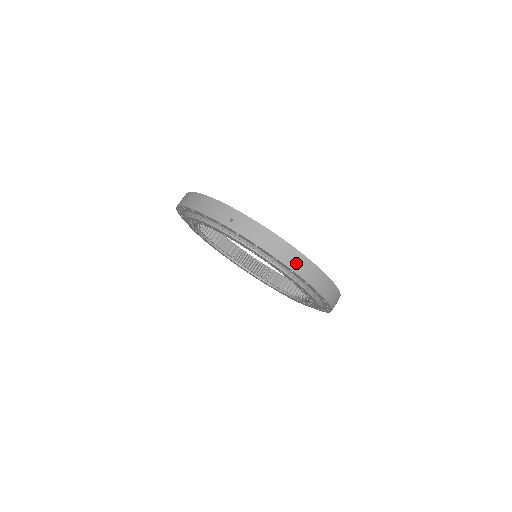
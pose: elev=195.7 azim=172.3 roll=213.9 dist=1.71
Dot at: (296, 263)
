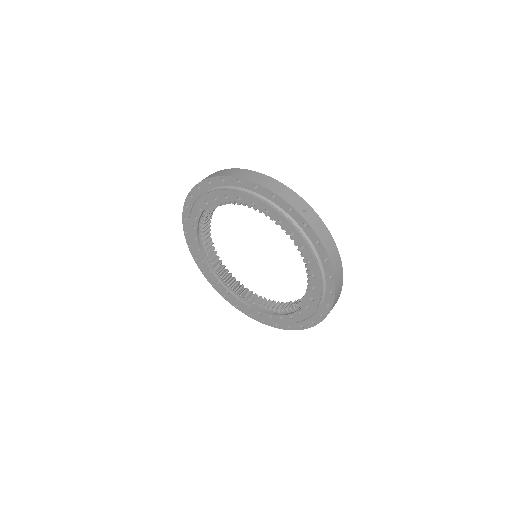
Dot at: (338, 271)
